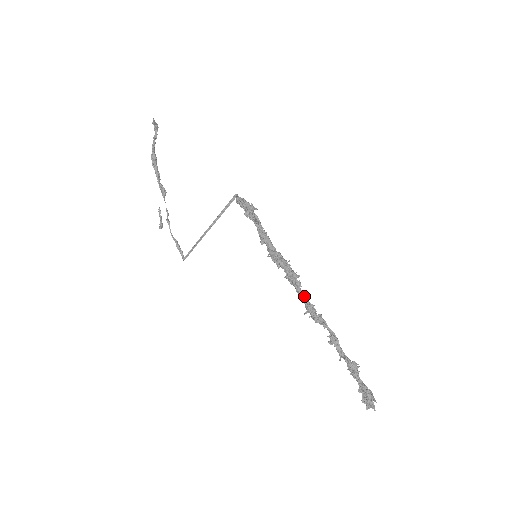
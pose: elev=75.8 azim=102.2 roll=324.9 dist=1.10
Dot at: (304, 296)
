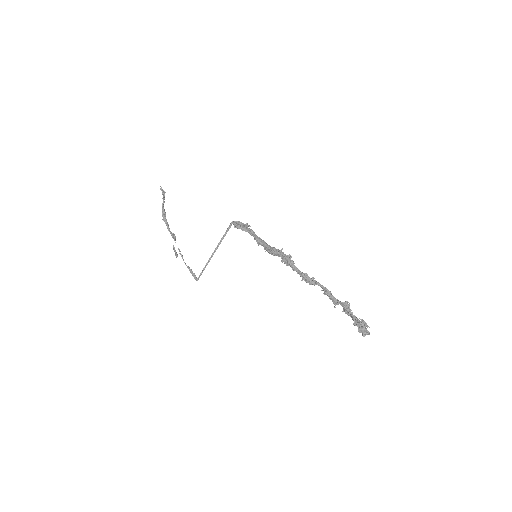
Dot at: (298, 270)
